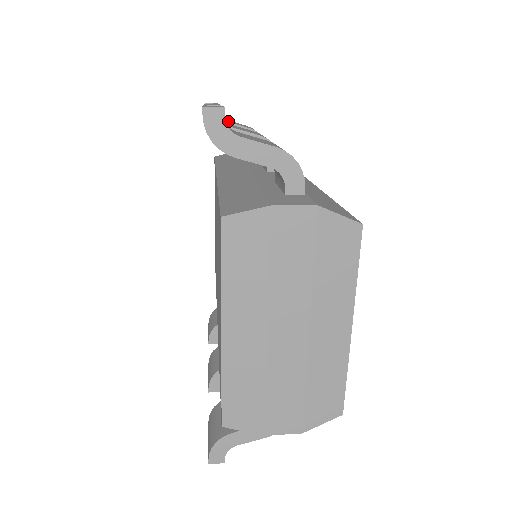
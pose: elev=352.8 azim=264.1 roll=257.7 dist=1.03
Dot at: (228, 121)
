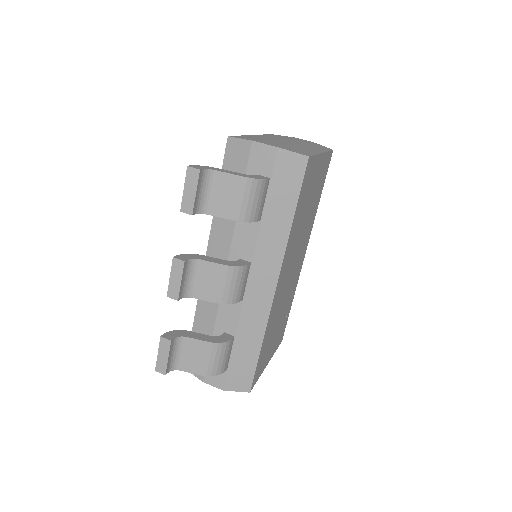
Dot at: (211, 204)
